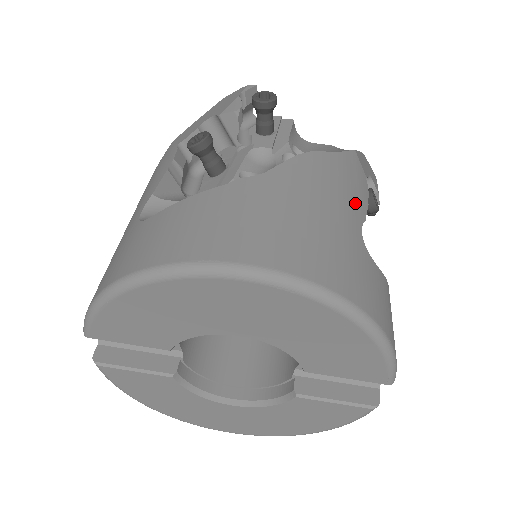
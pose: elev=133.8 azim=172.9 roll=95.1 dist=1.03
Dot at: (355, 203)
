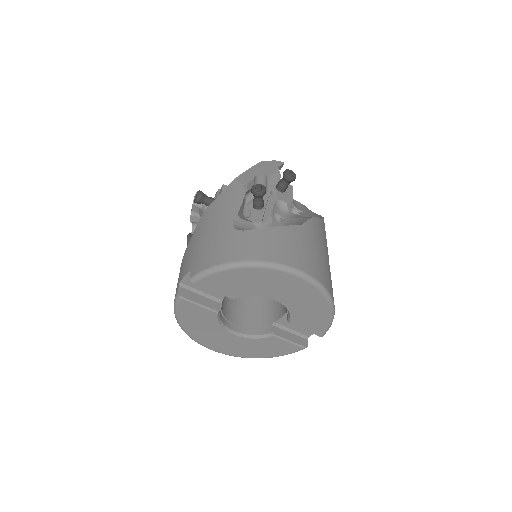
Dot at: (327, 249)
